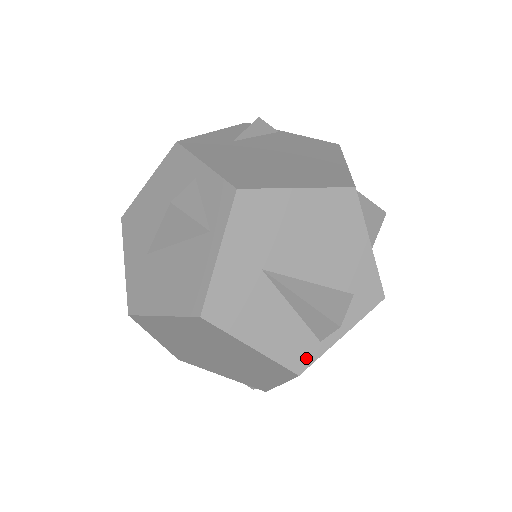
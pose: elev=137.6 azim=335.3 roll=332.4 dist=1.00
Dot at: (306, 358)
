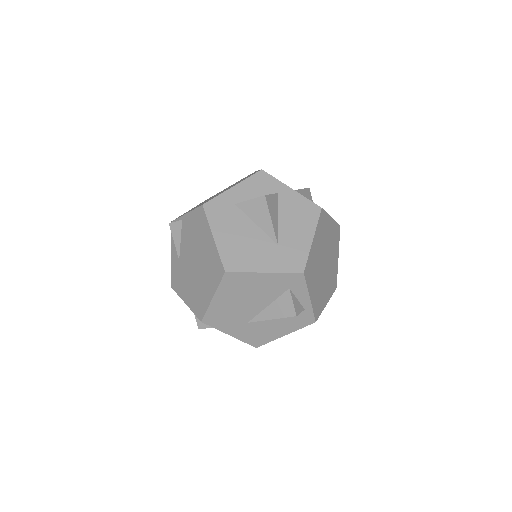
Dot at: (309, 317)
